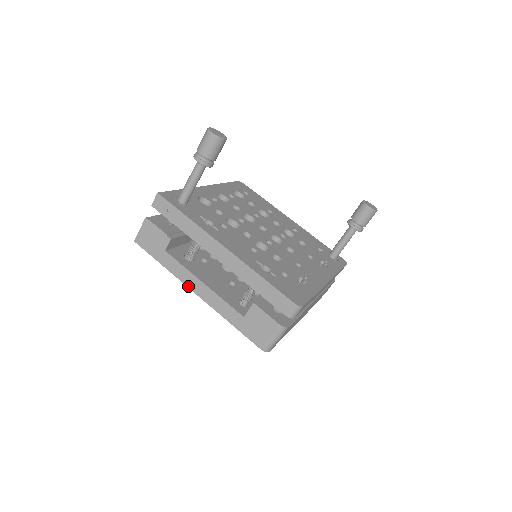
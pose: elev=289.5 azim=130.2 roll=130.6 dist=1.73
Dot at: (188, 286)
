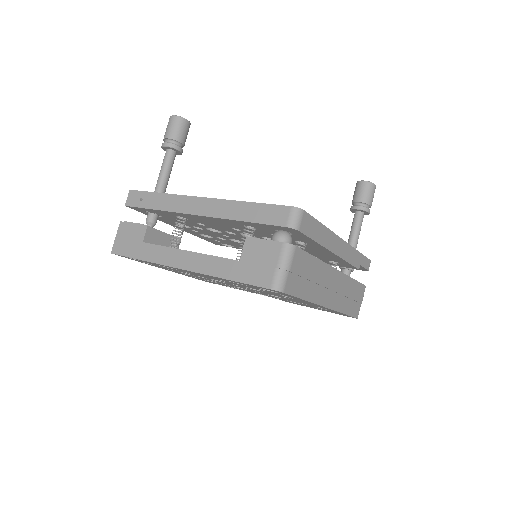
Dot at: (171, 265)
